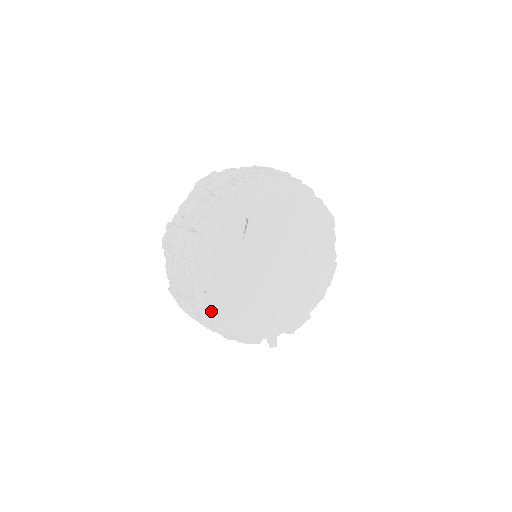
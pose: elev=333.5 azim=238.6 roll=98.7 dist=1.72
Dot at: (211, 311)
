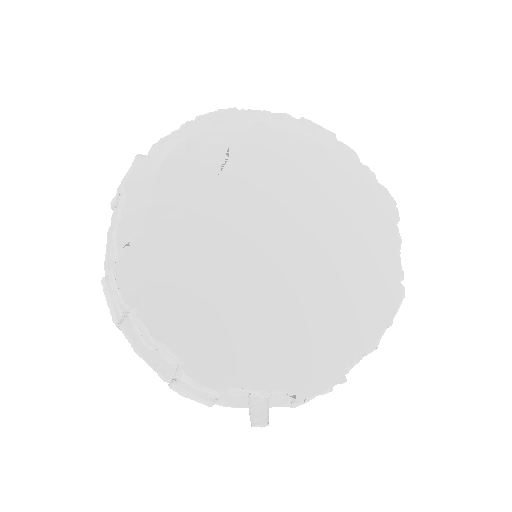
Dot at: (130, 284)
